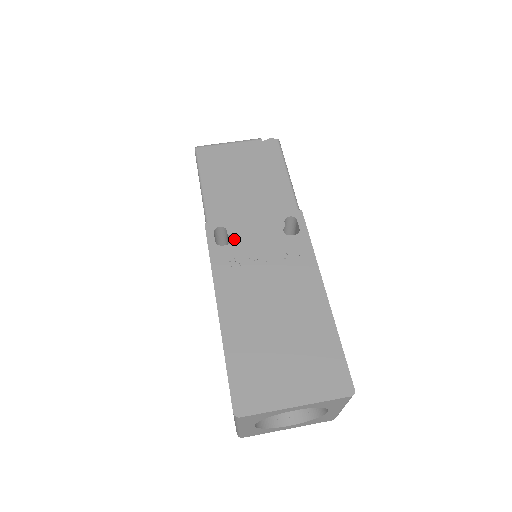
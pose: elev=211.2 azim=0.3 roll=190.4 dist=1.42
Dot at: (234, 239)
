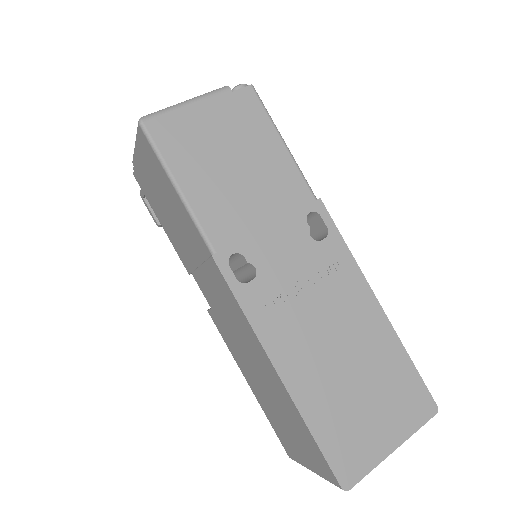
Dot at: (258, 268)
